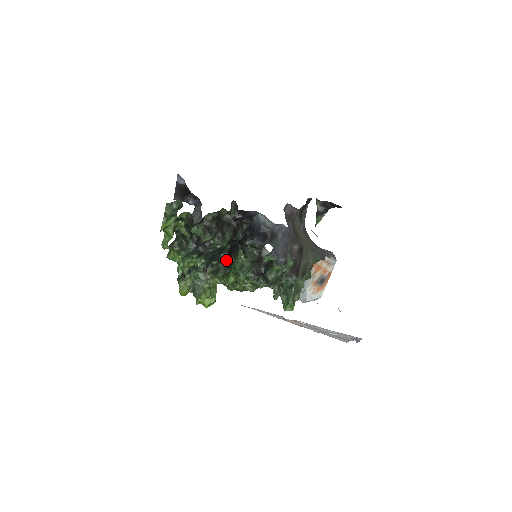
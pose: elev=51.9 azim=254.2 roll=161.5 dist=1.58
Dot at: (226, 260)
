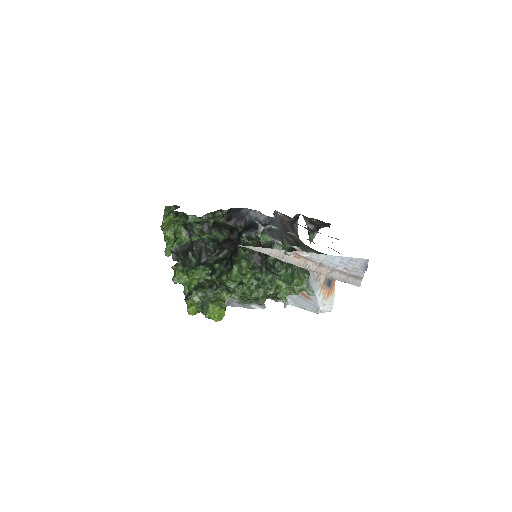
Dot at: (228, 265)
